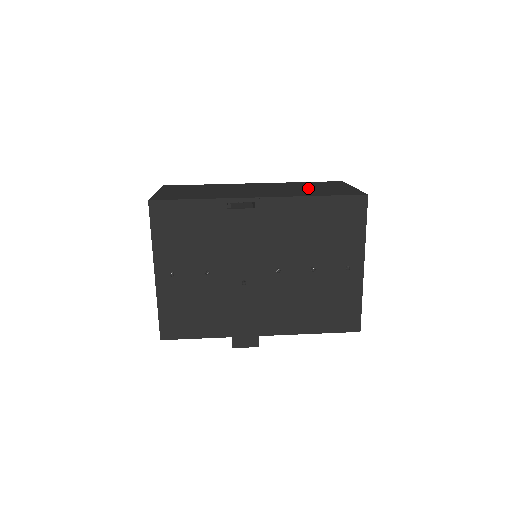
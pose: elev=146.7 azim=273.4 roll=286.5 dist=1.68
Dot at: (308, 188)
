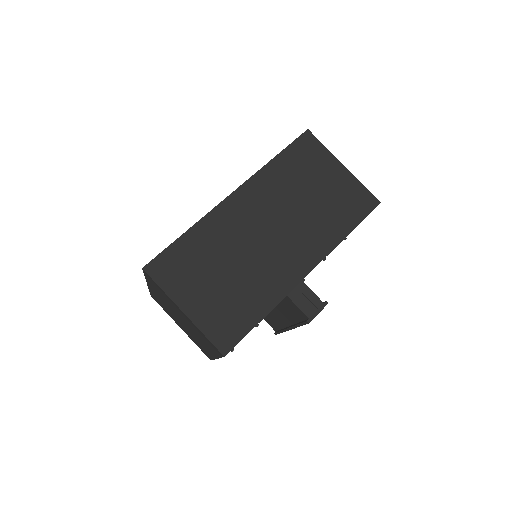
Dot at: (311, 197)
